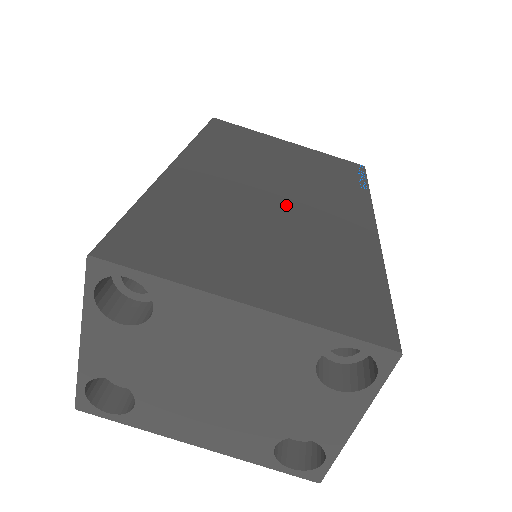
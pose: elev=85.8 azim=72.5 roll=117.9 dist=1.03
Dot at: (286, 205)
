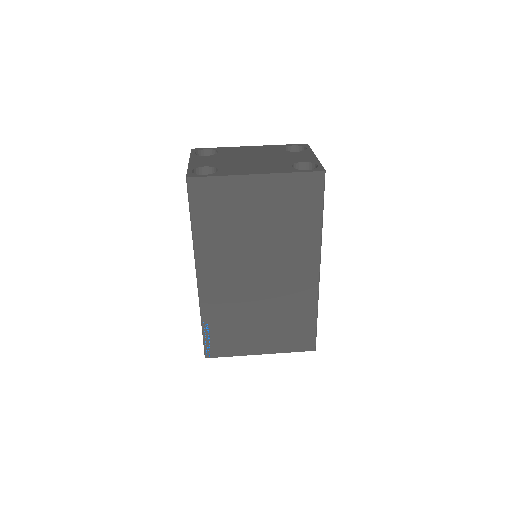
Dot at: occluded
